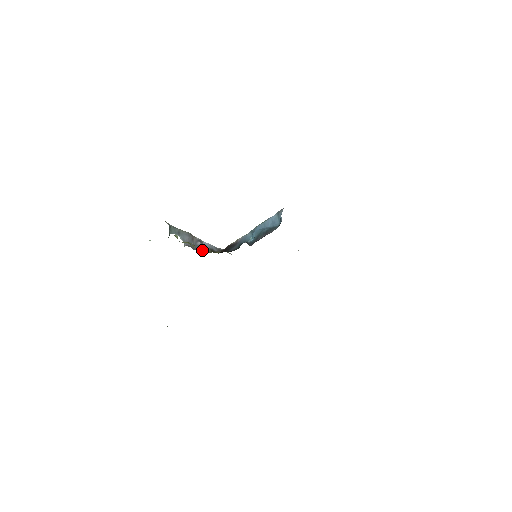
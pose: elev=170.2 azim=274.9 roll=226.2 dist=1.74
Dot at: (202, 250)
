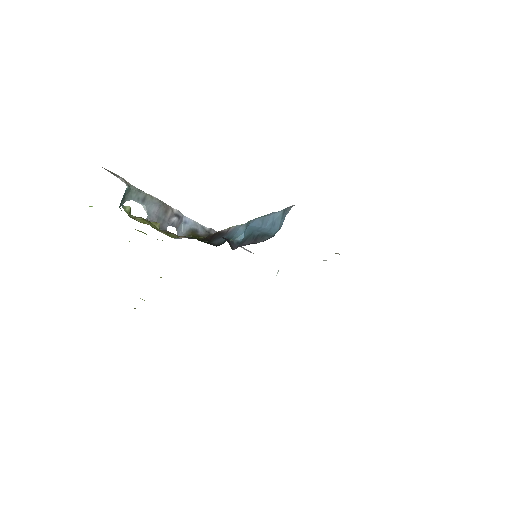
Dot at: (178, 230)
